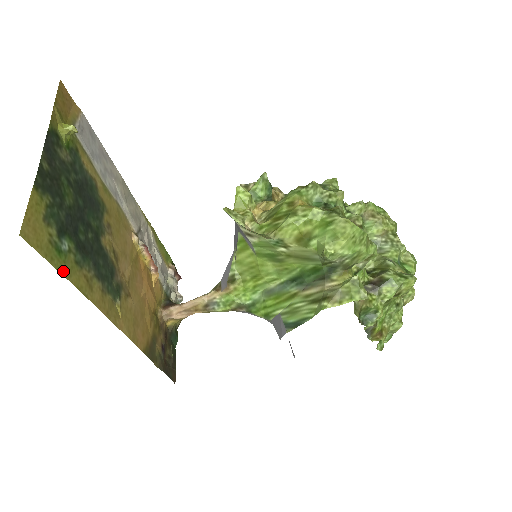
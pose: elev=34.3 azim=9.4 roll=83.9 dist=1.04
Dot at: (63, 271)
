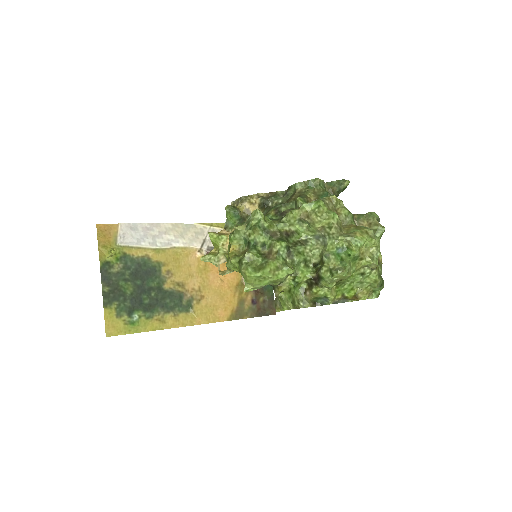
Dot at: (139, 330)
